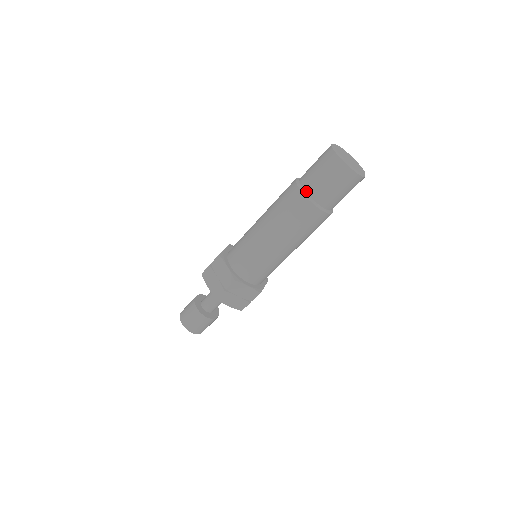
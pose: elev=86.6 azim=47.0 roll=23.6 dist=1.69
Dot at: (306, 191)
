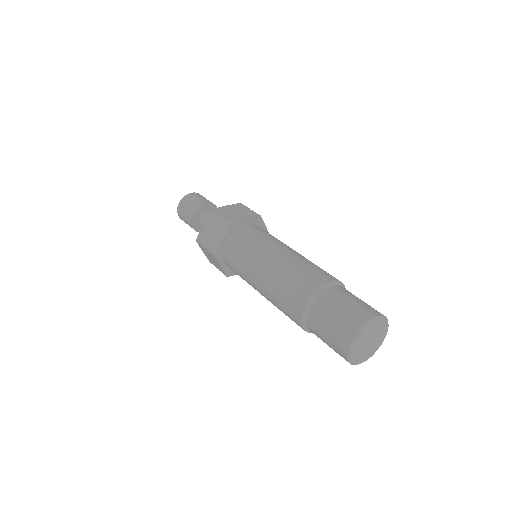
Dot at: (311, 307)
